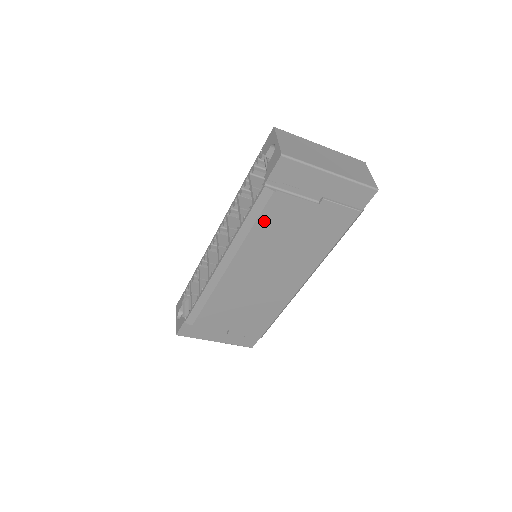
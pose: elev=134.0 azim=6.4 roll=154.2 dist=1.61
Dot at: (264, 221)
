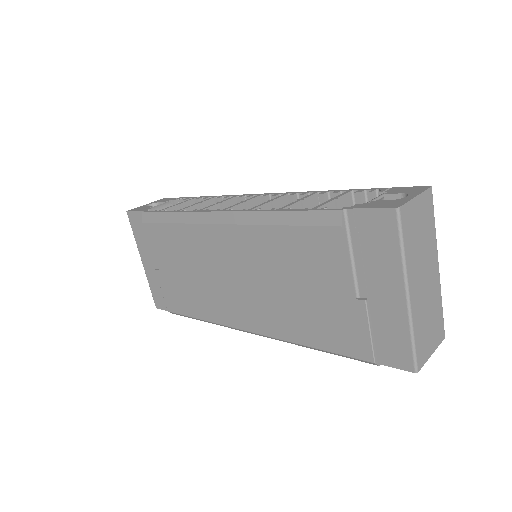
Dot at: (298, 237)
